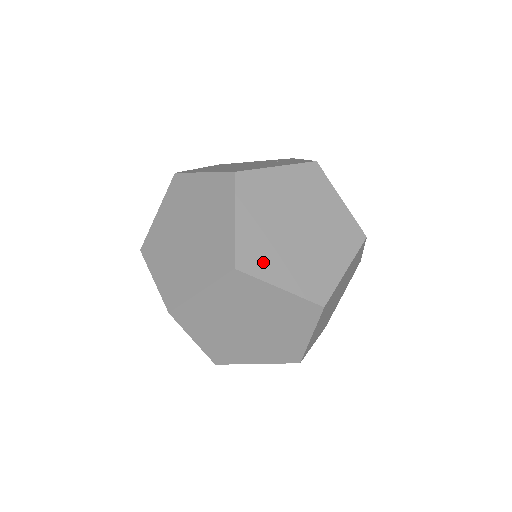
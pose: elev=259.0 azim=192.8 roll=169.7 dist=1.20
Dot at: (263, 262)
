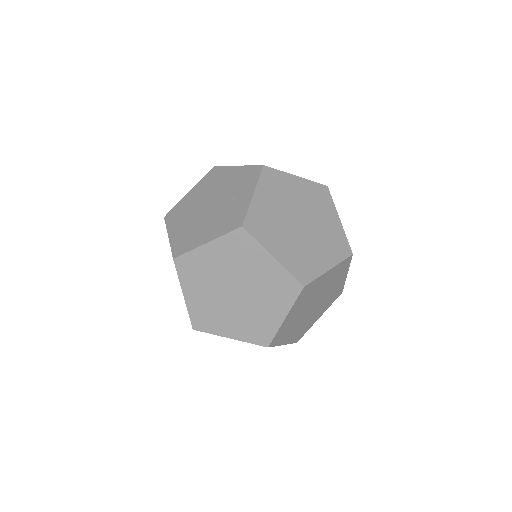
Dot at: (212, 322)
